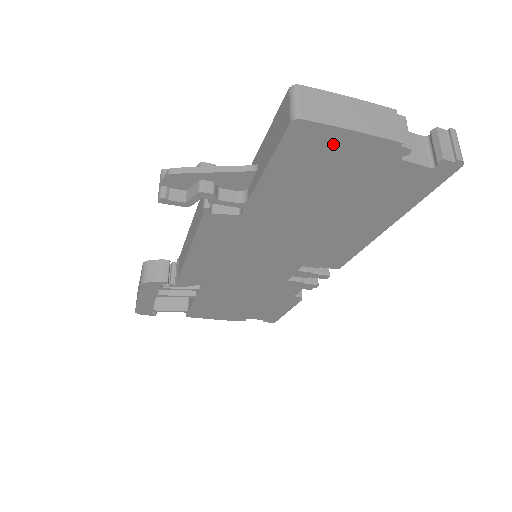
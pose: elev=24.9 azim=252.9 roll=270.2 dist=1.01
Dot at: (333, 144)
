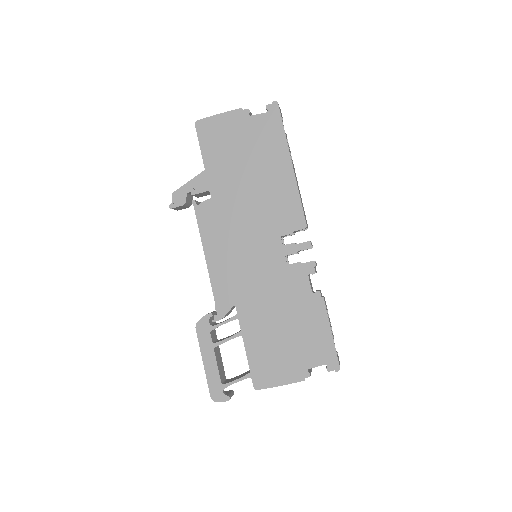
Dot at: (217, 125)
